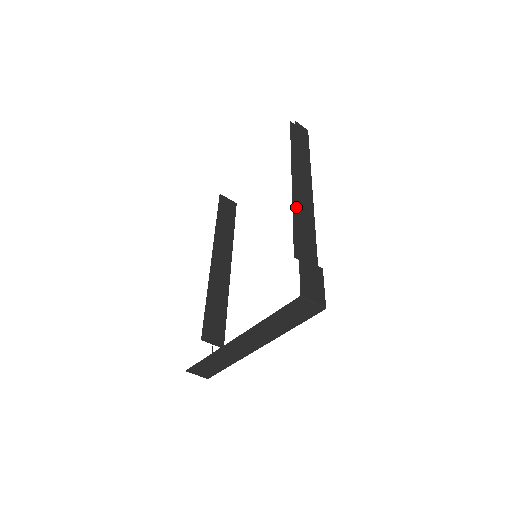
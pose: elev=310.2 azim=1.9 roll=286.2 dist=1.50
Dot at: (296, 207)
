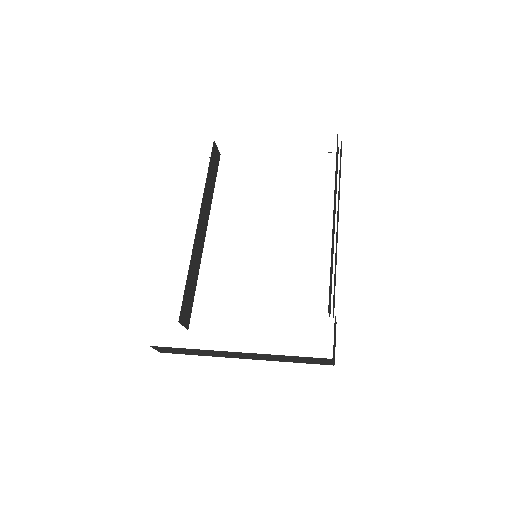
Dot at: occluded
